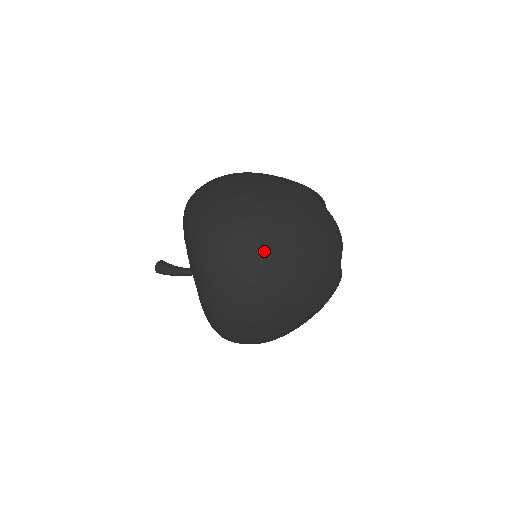
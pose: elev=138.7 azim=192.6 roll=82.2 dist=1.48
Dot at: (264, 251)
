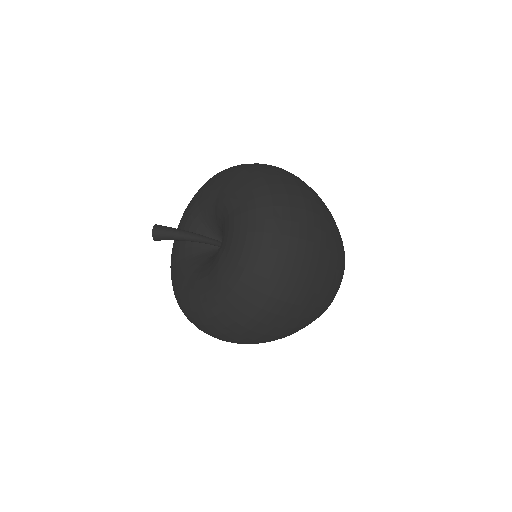
Dot at: (310, 188)
